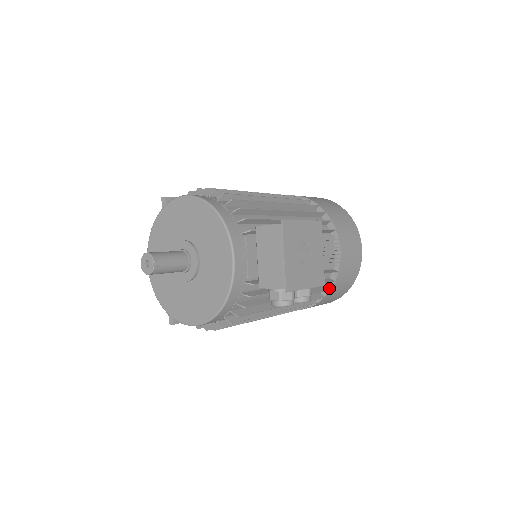
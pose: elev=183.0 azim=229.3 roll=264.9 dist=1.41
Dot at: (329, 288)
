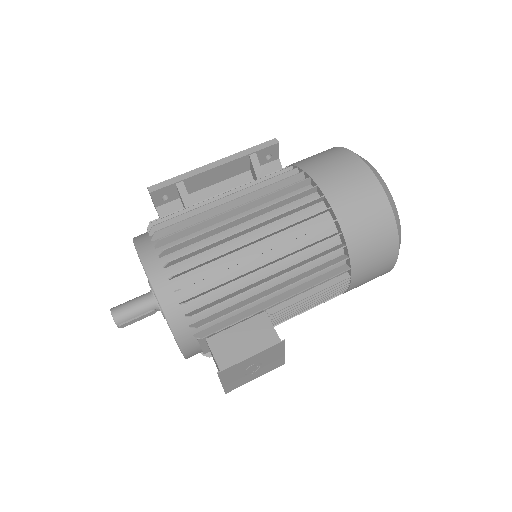
Dot at: occluded
